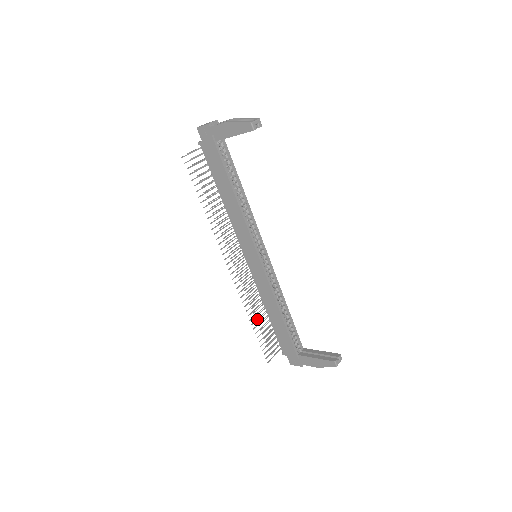
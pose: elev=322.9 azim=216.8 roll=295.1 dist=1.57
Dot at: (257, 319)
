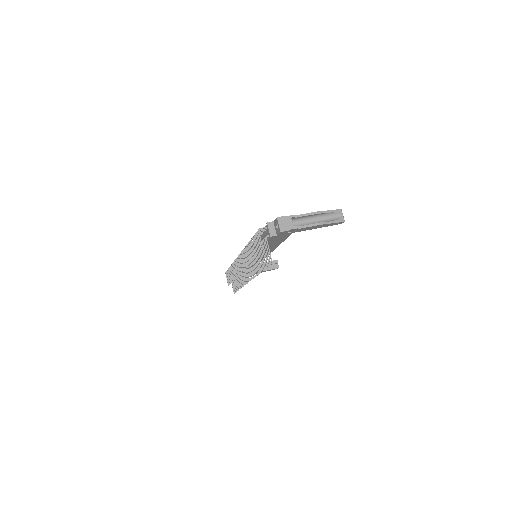
Dot at: (238, 282)
